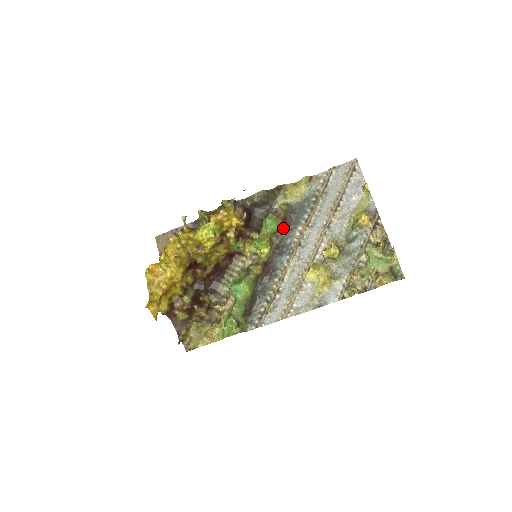
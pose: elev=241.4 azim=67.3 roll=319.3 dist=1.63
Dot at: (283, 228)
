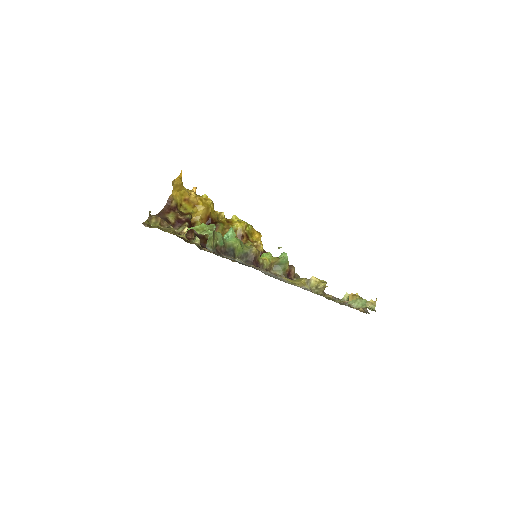
Dot at: (285, 275)
